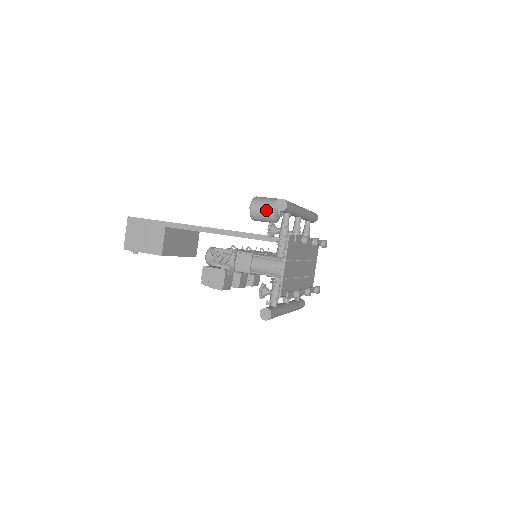
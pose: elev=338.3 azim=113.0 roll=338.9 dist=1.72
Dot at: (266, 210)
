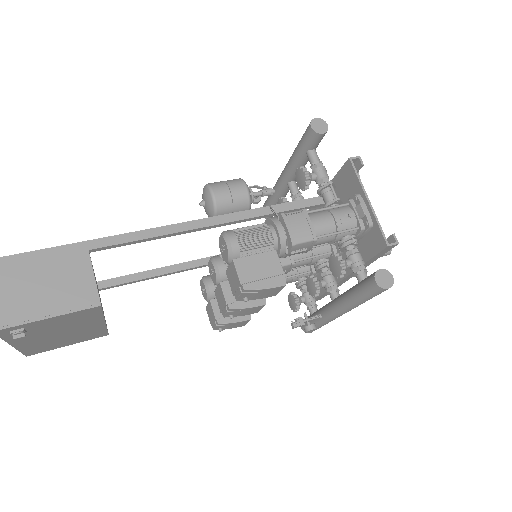
Dot at: (238, 191)
